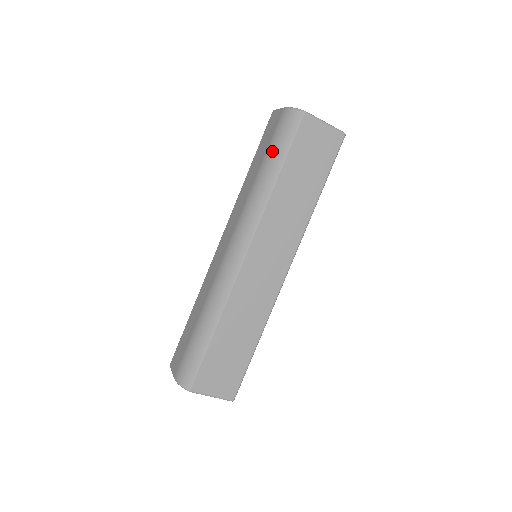
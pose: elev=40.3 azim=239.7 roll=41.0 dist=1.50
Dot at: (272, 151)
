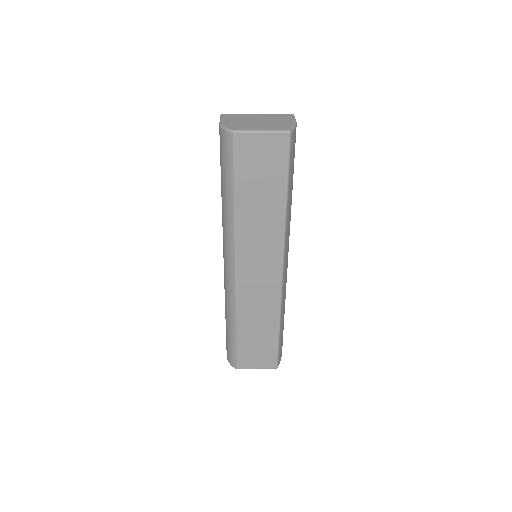
Dot at: (222, 175)
